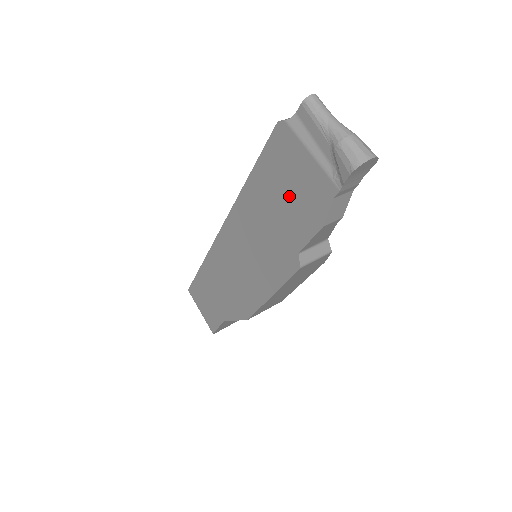
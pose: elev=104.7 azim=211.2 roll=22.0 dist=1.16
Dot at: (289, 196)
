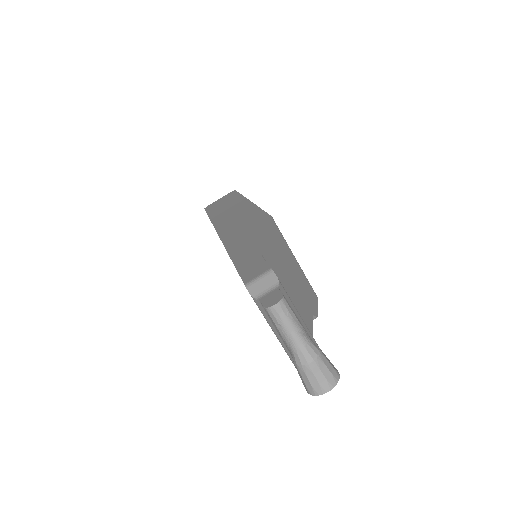
Dot at: occluded
